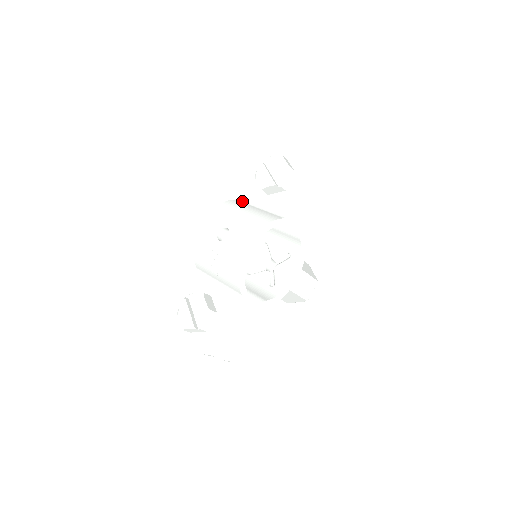
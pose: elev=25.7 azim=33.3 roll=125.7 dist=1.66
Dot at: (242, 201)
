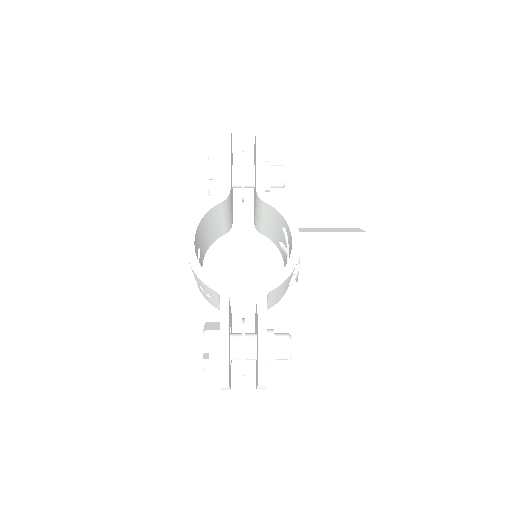
Dot at: occluded
